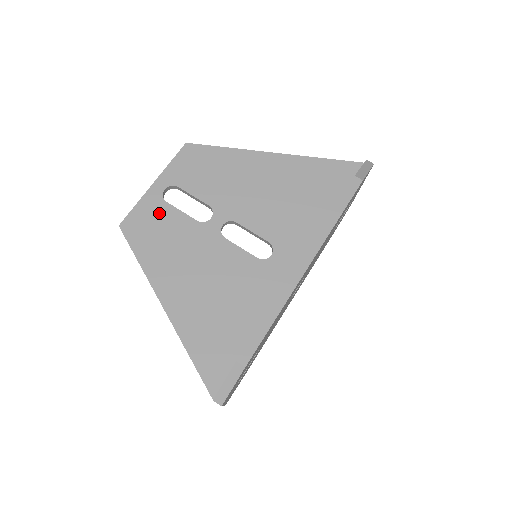
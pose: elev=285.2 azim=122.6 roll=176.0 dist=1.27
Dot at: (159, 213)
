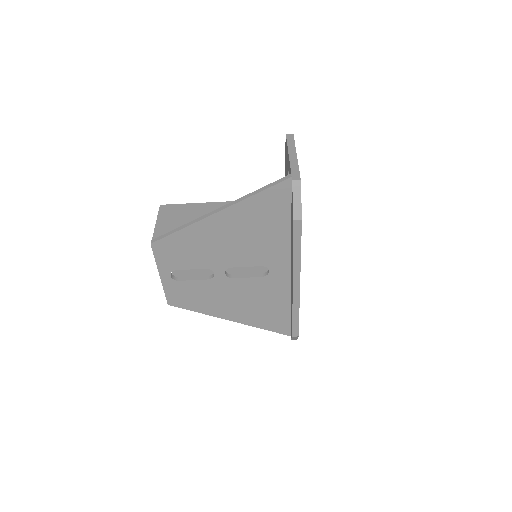
Dot at: (182, 288)
